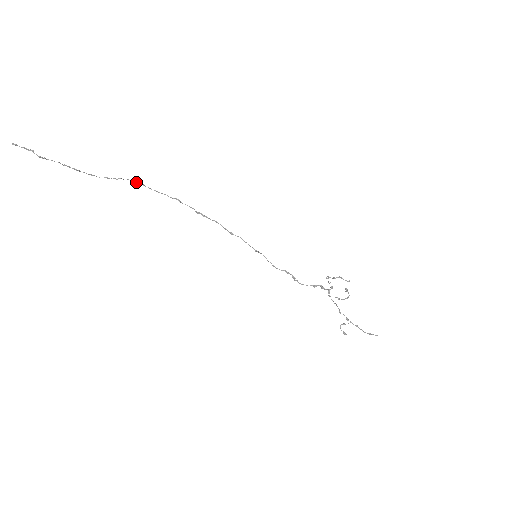
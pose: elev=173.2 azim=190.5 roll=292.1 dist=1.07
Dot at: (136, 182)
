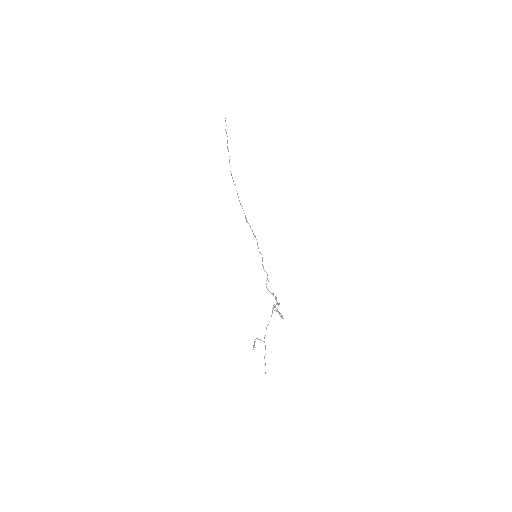
Dot at: occluded
